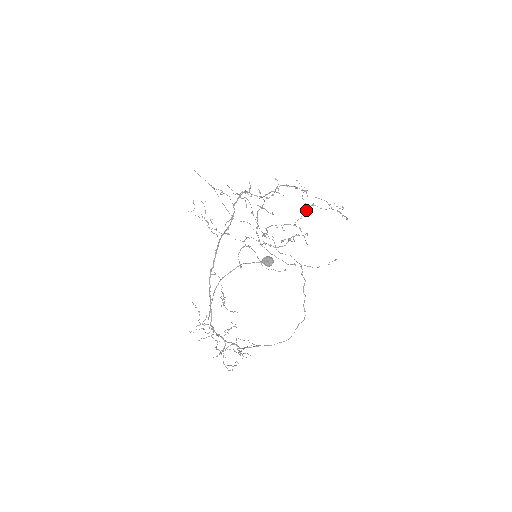
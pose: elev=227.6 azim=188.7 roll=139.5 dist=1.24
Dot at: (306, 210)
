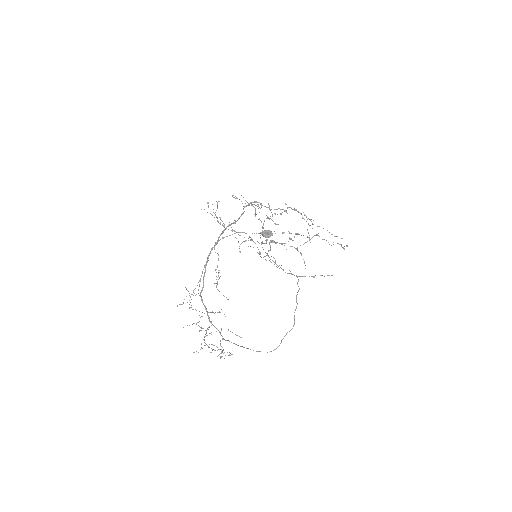
Dot at: occluded
